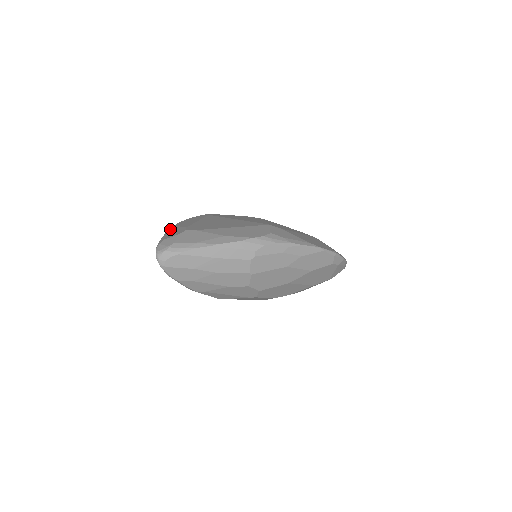
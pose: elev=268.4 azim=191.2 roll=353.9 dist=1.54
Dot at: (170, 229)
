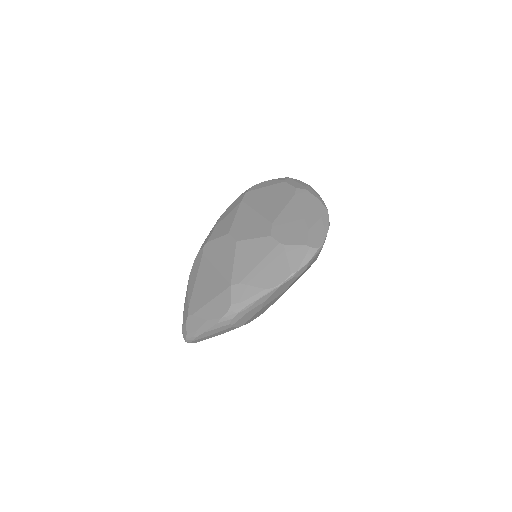
Dot at: (186, 295)
